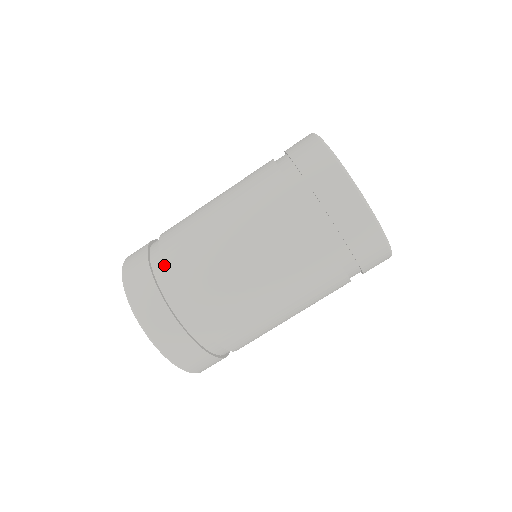
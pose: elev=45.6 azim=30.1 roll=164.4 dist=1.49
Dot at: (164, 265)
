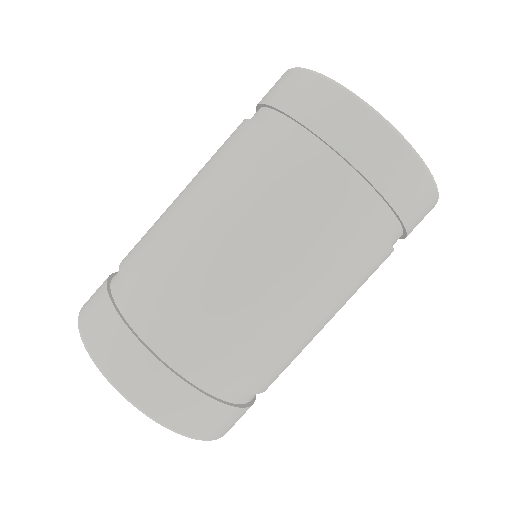
Dot at: (121, 262)
